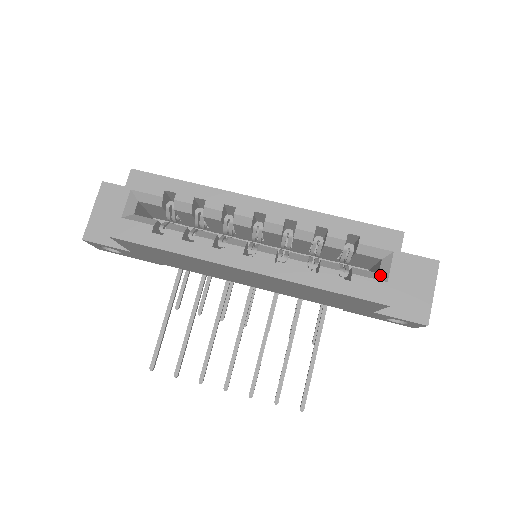
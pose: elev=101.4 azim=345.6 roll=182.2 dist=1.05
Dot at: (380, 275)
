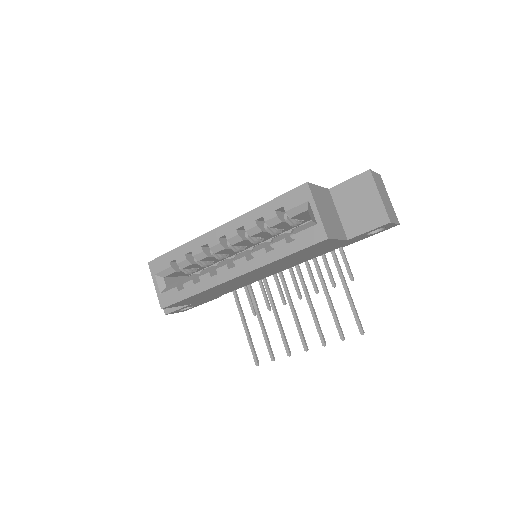
Dot at: (312, 222)
